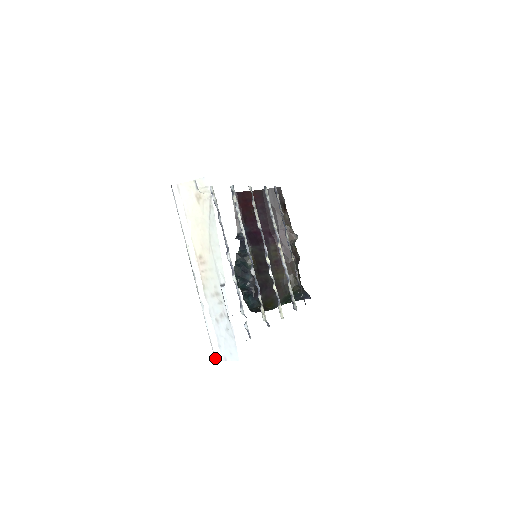
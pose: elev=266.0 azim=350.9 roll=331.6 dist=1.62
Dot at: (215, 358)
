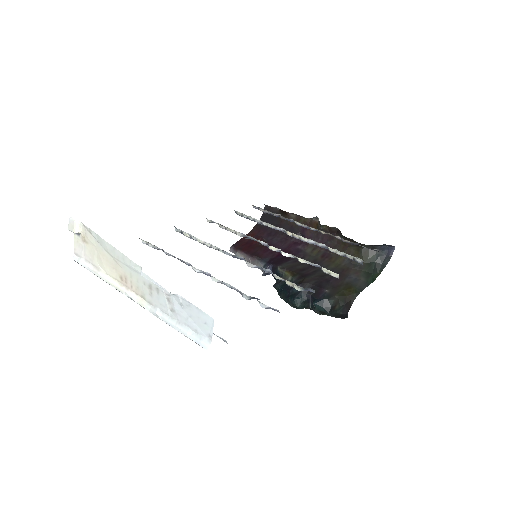
Dot at: occluded
